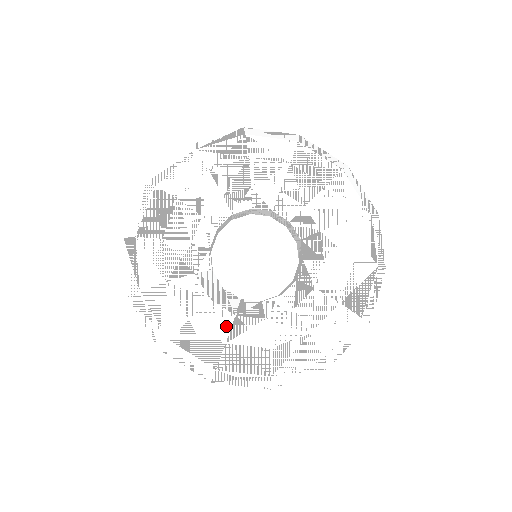
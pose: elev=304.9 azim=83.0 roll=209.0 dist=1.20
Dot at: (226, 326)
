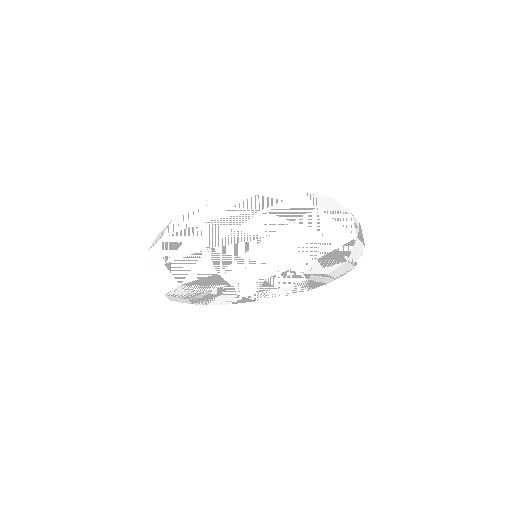
Dot at: occluded
